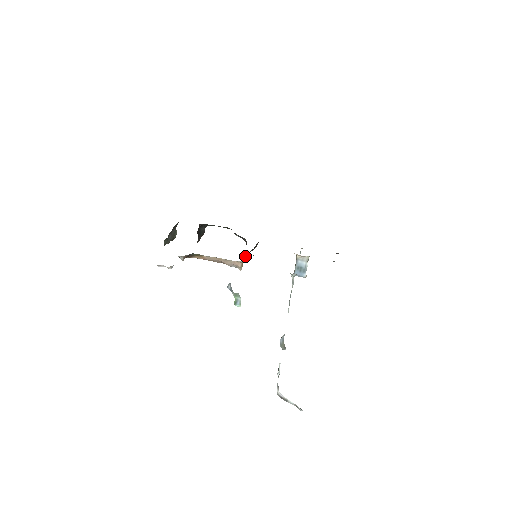
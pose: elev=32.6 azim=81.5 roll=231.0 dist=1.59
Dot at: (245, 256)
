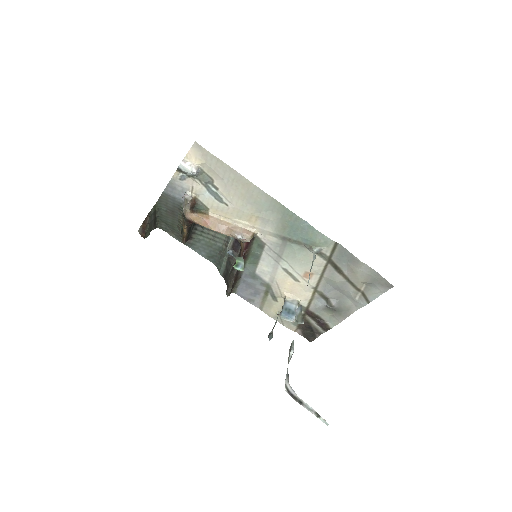
Dot at: (245, 249)
